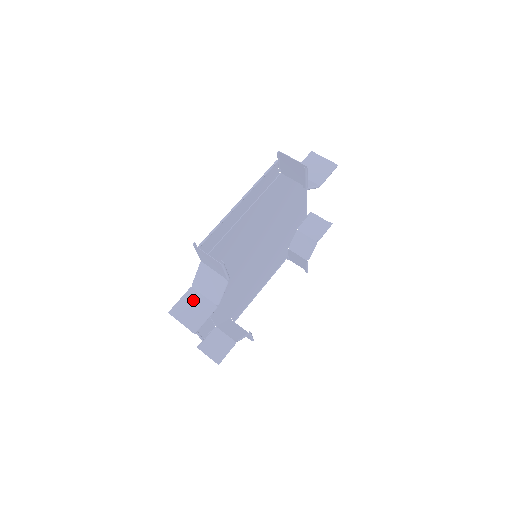
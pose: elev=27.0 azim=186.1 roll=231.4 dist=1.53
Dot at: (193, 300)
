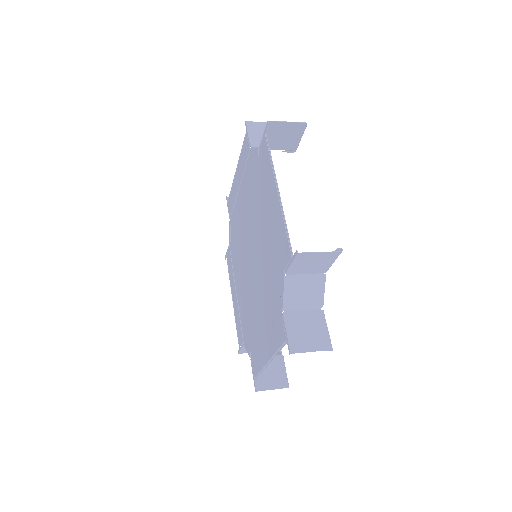
Dot at: (298, 322)
